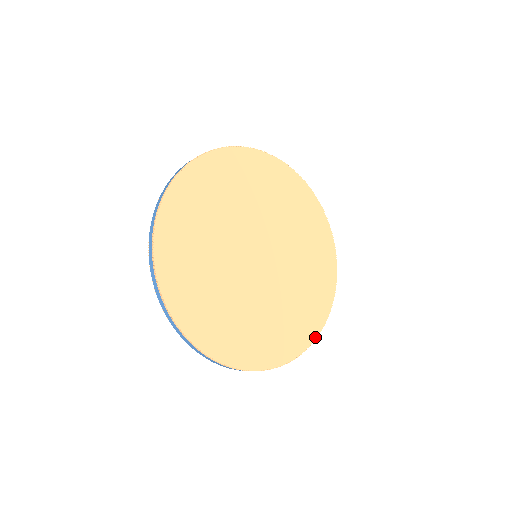
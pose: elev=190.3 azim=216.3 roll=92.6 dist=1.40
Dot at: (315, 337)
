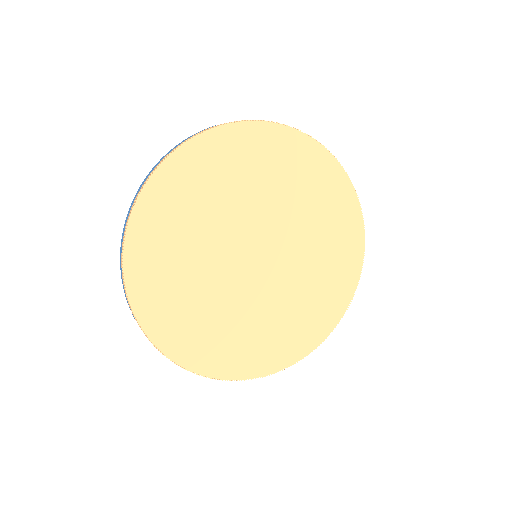
Dot at: (234, 378)
